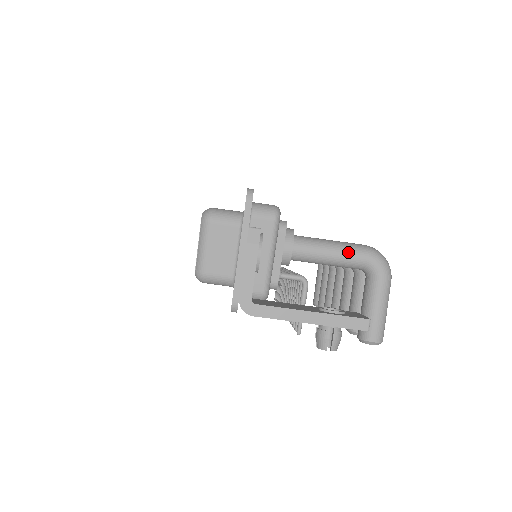
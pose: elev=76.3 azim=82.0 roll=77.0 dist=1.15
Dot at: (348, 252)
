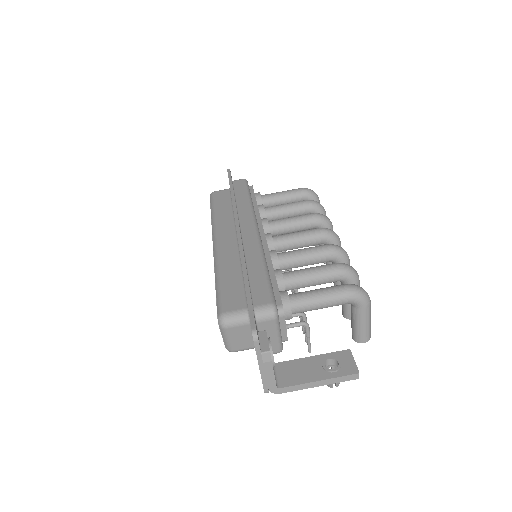
Dot at: (334, 301)
